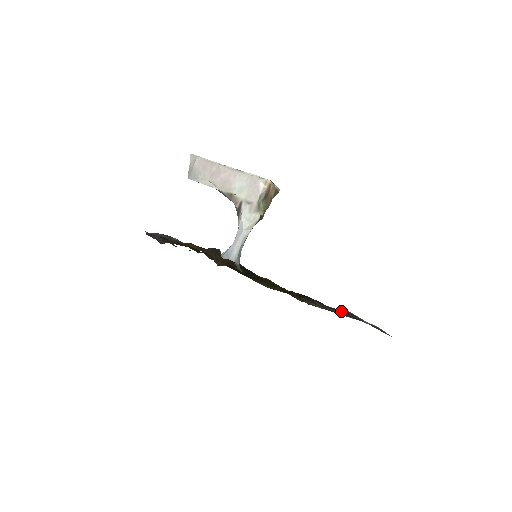
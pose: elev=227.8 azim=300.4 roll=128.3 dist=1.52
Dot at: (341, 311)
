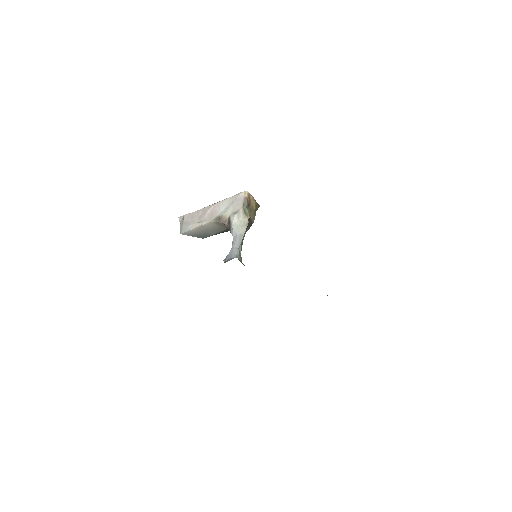
Dot at: occluded
